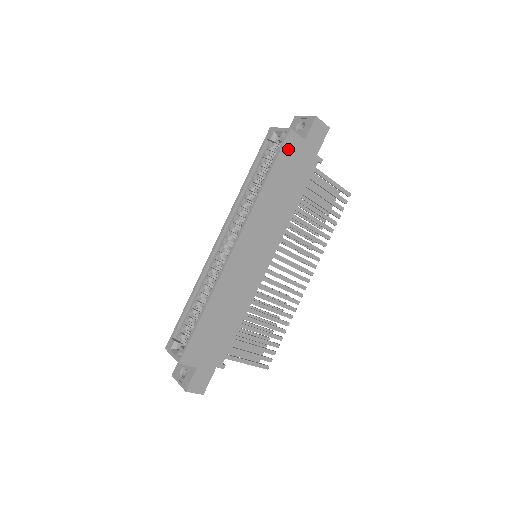
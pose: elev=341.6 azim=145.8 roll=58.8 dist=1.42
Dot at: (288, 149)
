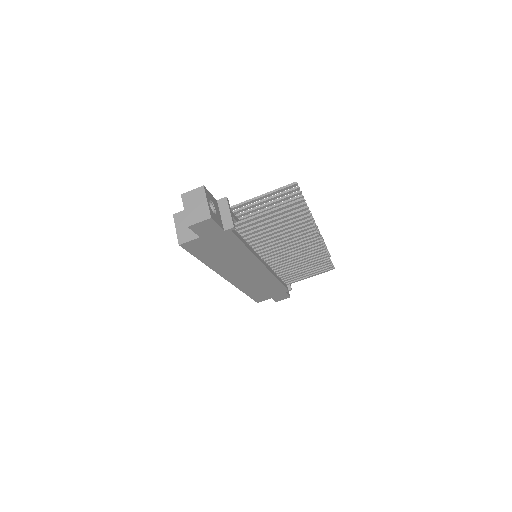
Dot at: (195, 248)
